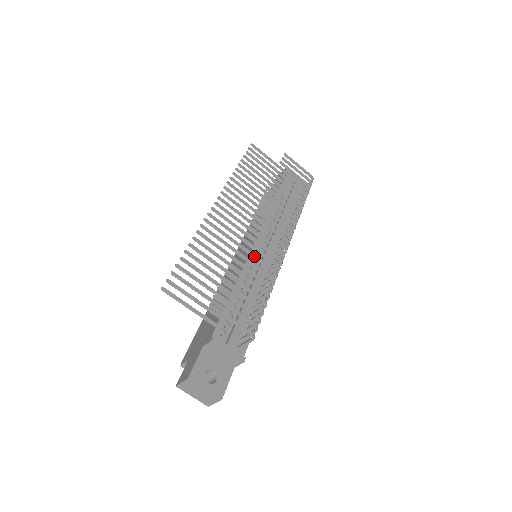
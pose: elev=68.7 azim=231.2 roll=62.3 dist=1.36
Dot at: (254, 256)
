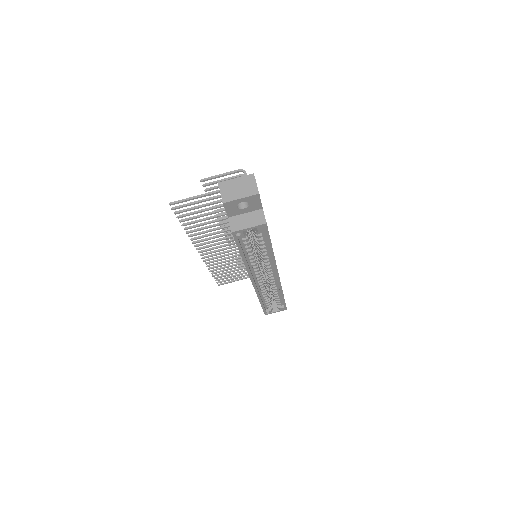
Dot at: occluded
